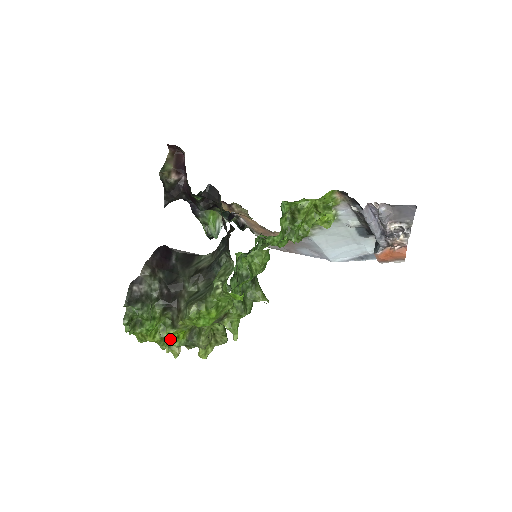
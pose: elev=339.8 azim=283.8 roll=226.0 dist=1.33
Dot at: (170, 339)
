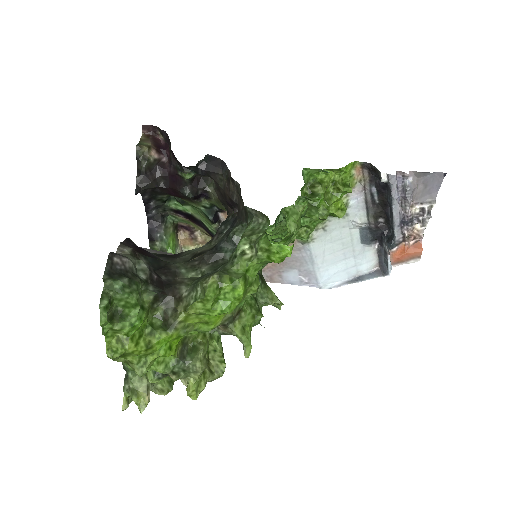
Dot at: (158, 351)
